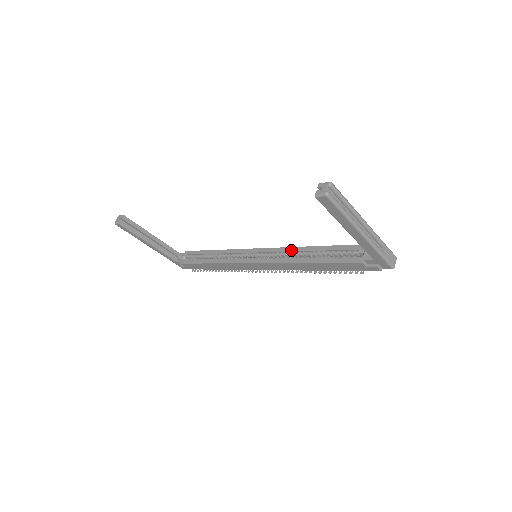
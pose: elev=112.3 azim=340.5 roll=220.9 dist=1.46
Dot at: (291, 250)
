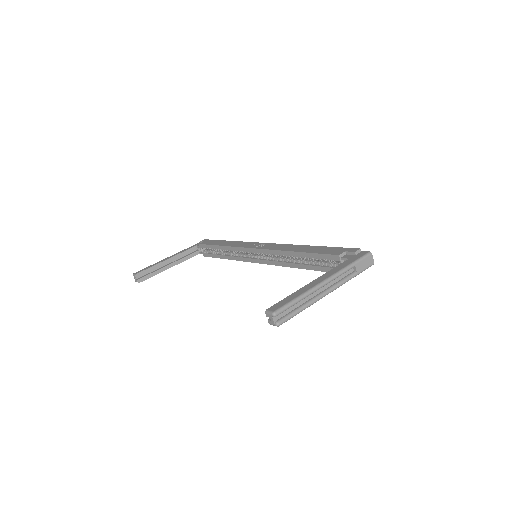
Dot at: (280, 254)
